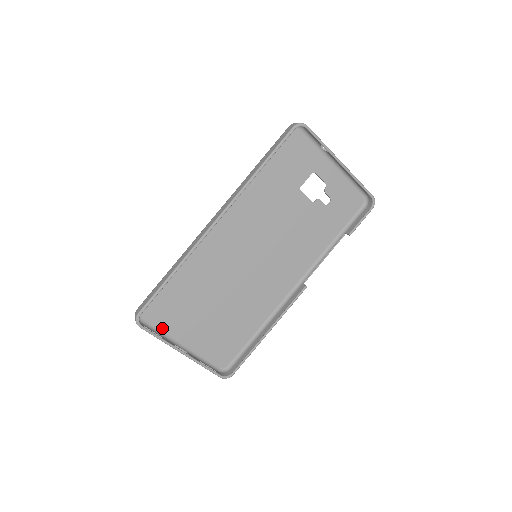
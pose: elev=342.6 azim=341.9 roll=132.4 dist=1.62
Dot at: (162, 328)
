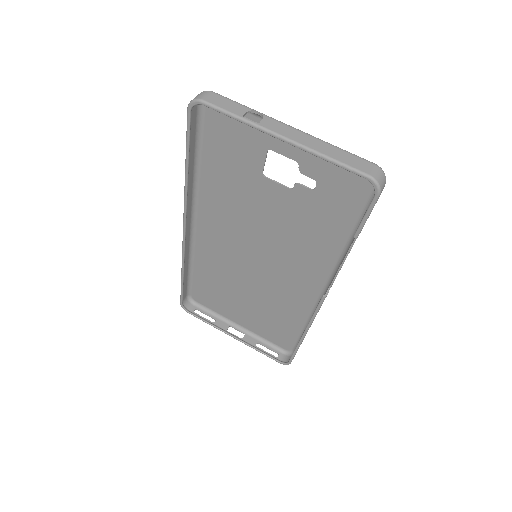
Dot at: (215, 310)
